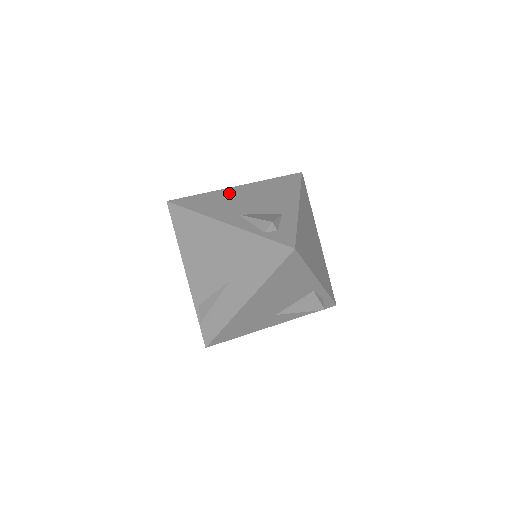
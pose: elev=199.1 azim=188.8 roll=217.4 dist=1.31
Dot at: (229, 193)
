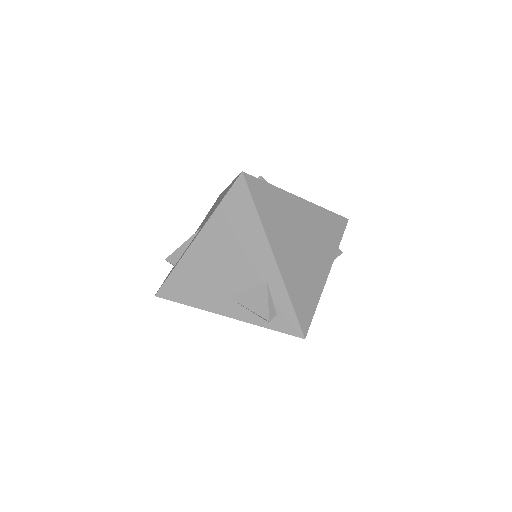
Dot at: (196, 259)
